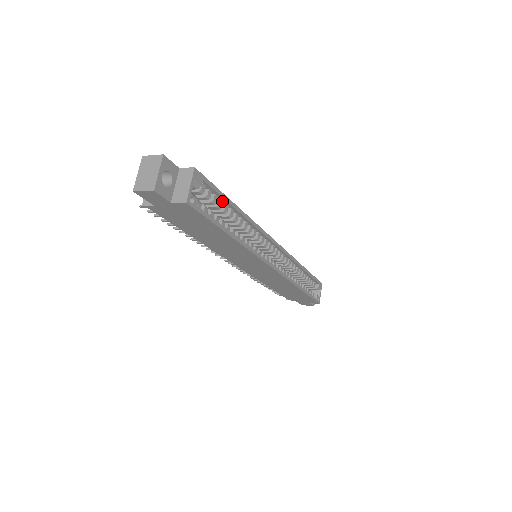
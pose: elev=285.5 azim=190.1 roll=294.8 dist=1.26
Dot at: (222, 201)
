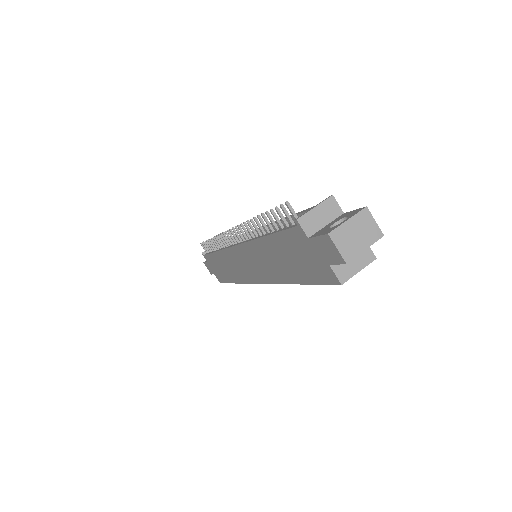
Dot at: occluded
